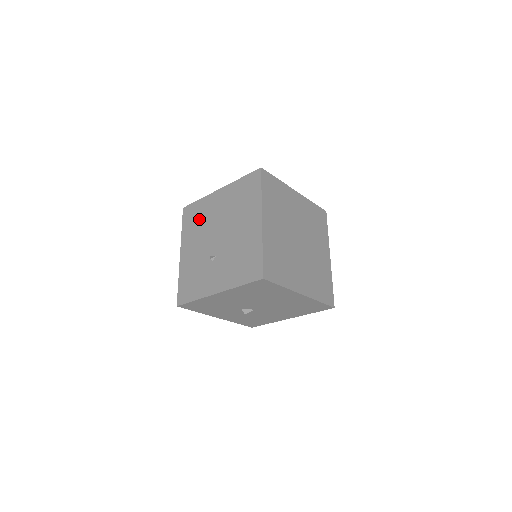
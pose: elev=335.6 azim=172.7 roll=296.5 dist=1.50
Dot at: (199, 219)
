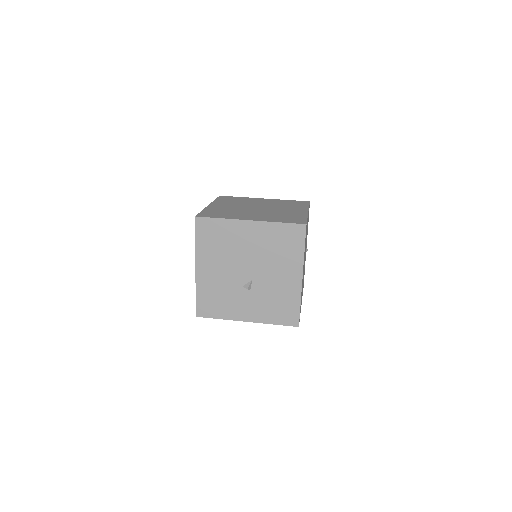
Dot at: occluded
